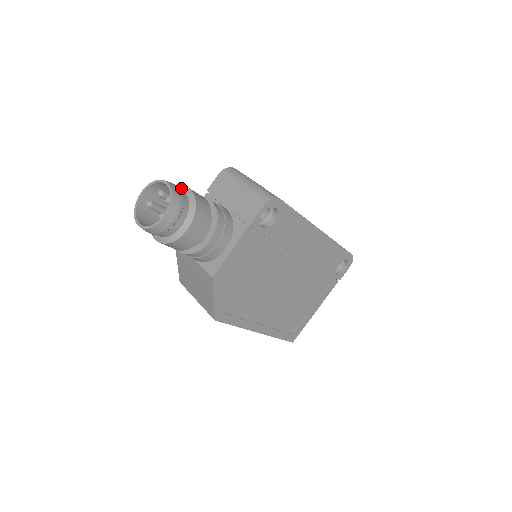
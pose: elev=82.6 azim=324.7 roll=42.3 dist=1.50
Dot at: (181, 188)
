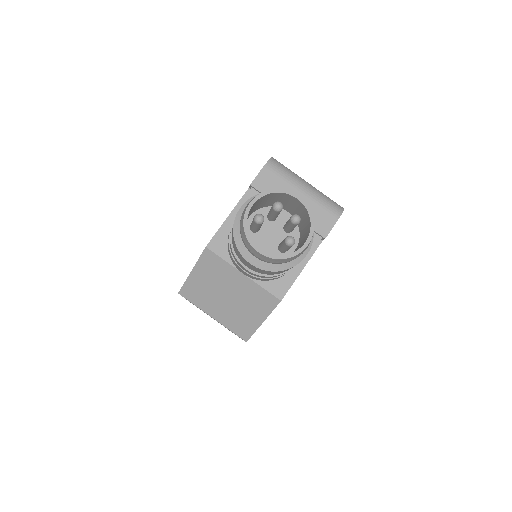
Dot at: occluded
